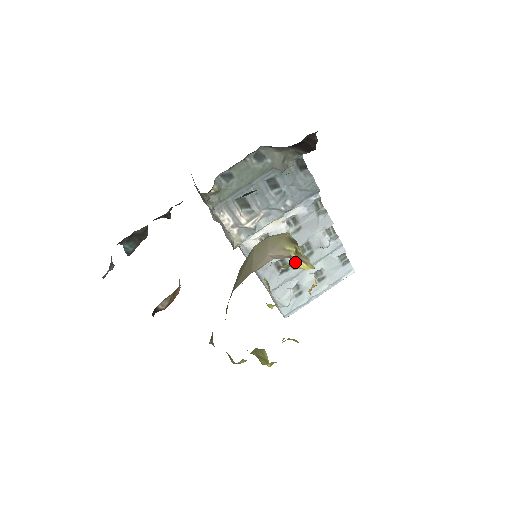
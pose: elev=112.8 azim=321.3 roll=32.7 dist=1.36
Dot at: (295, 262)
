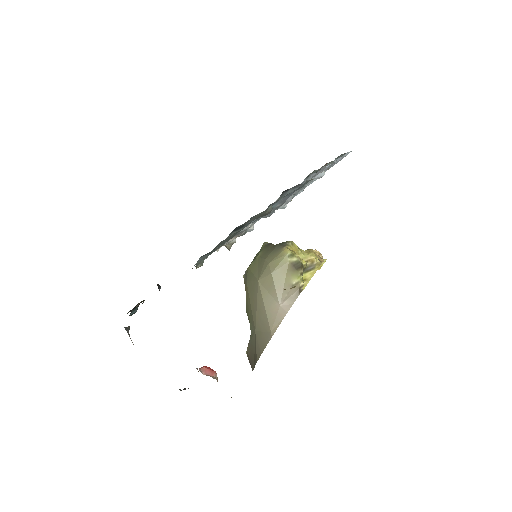
Dot at: (303, 279)
